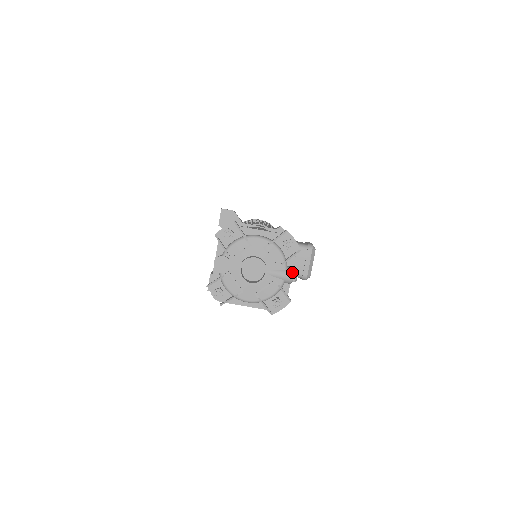
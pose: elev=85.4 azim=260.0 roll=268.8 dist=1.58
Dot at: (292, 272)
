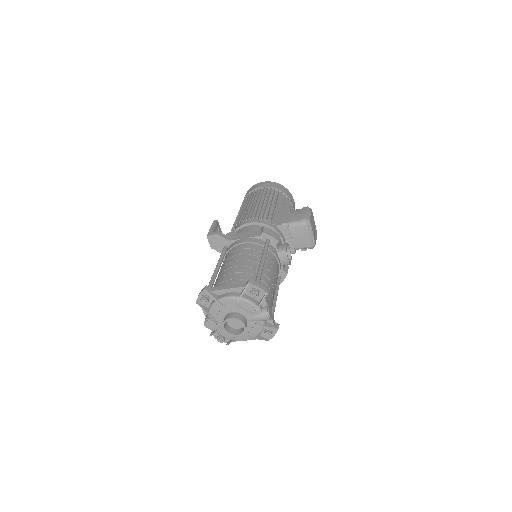
Dot at: (267, 314)
